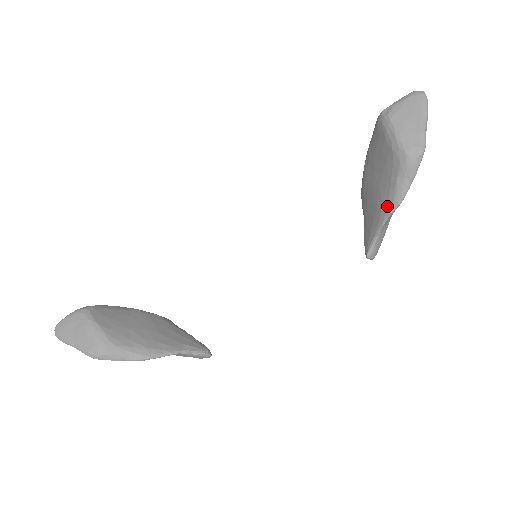
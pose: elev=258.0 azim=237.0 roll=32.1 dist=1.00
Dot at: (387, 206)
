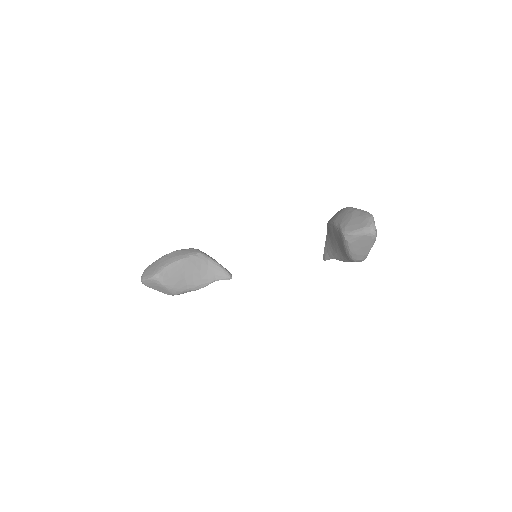
Dot at: (339, 258)
